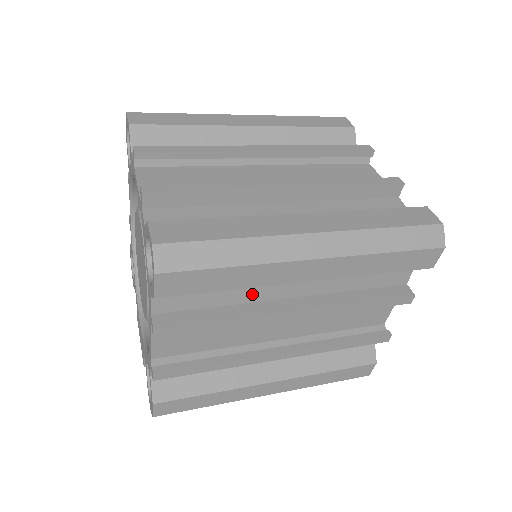
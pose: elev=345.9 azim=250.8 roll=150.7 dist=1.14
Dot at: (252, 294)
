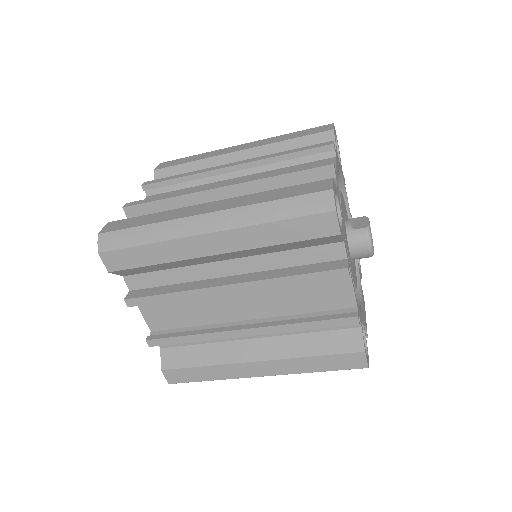
Dot at: (195, 273)
